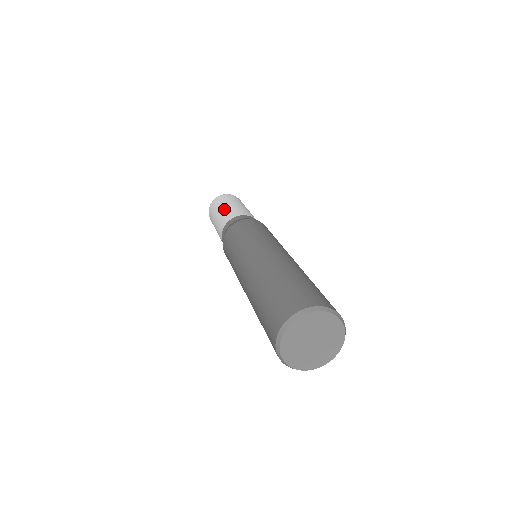
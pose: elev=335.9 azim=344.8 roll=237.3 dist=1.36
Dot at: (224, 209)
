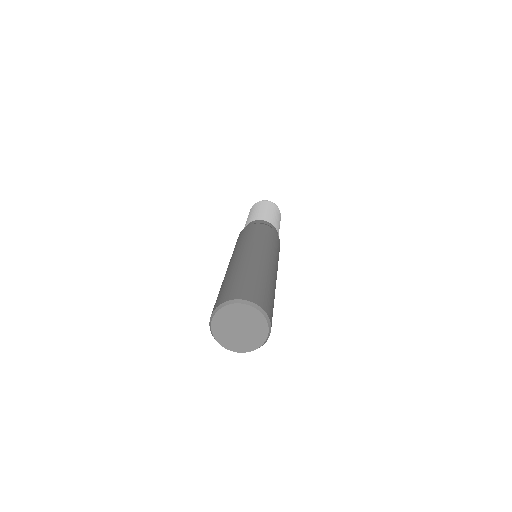
Dot at: (256, 212)
